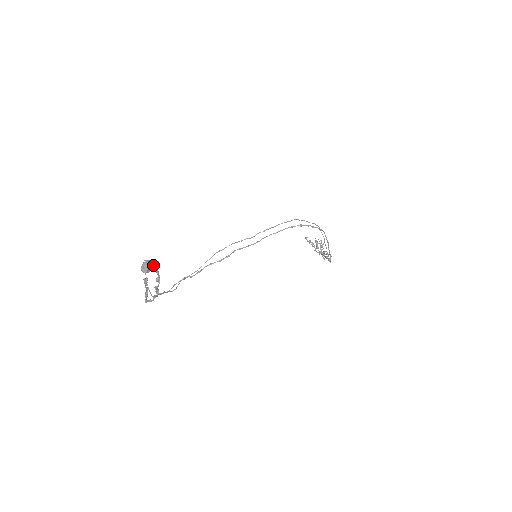
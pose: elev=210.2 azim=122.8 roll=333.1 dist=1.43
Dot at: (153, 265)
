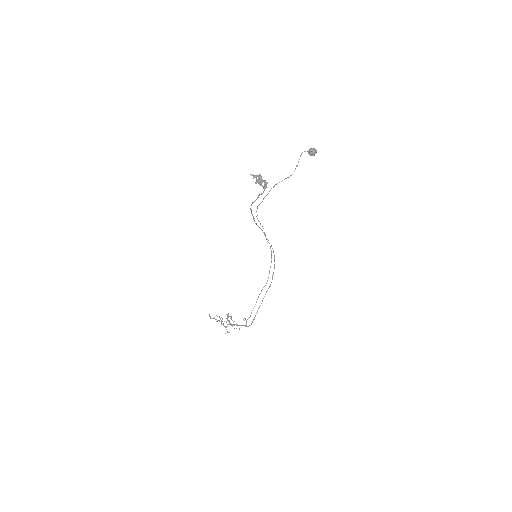
Dot at: (313, 155)
